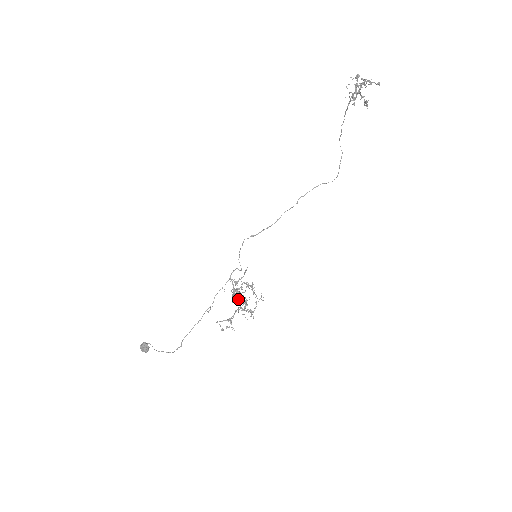
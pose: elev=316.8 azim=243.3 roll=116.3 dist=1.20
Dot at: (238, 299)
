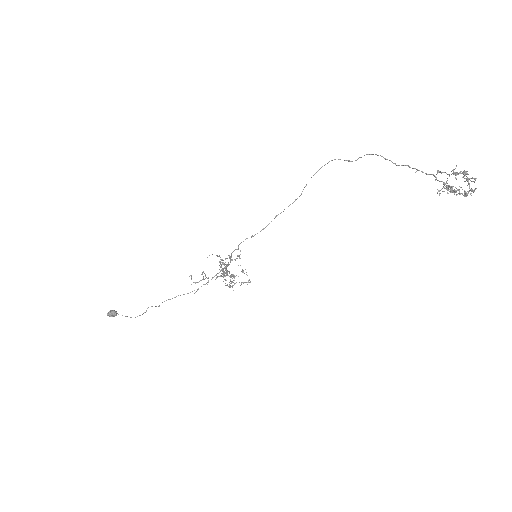
Dot at: (231, 283)
